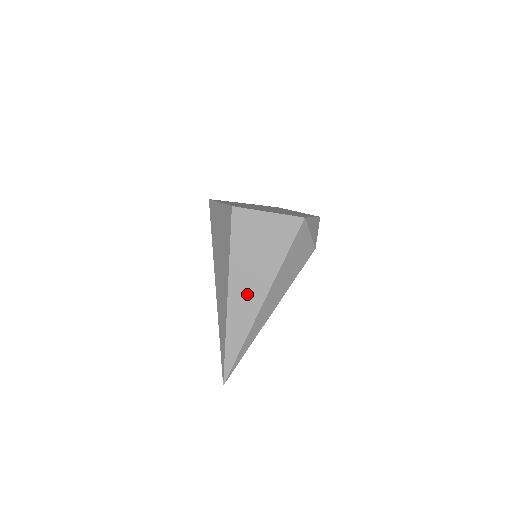
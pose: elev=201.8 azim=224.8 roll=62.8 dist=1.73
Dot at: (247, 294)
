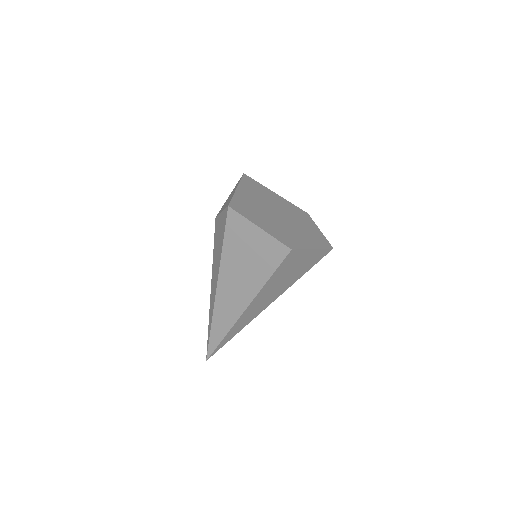
Dot at: (261, 304)
